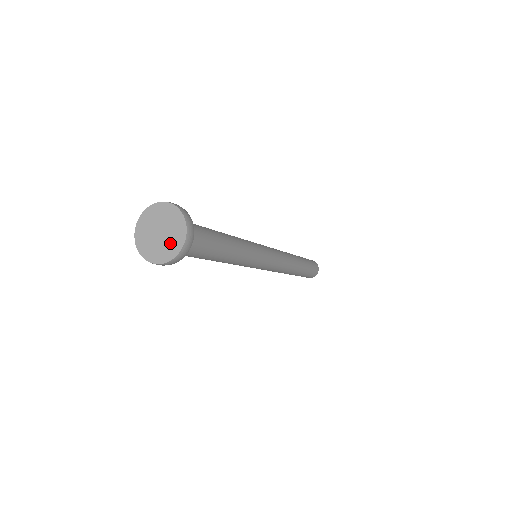
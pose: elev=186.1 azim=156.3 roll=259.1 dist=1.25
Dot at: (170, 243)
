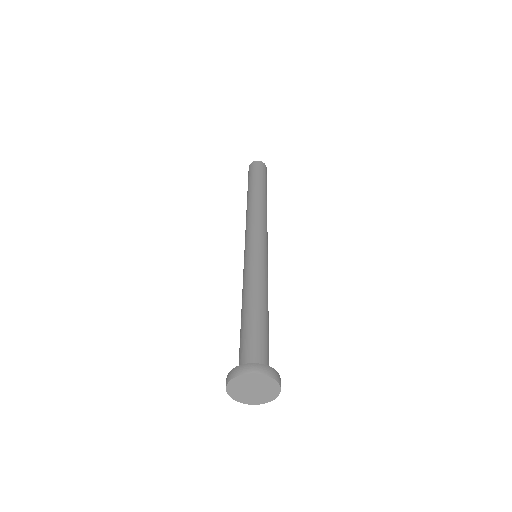
Dot at: (268, 392)
